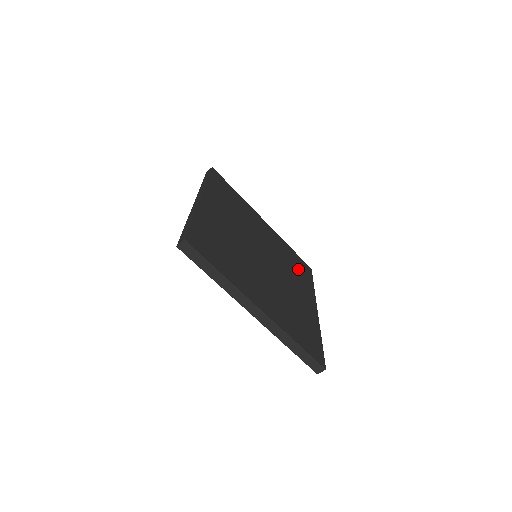
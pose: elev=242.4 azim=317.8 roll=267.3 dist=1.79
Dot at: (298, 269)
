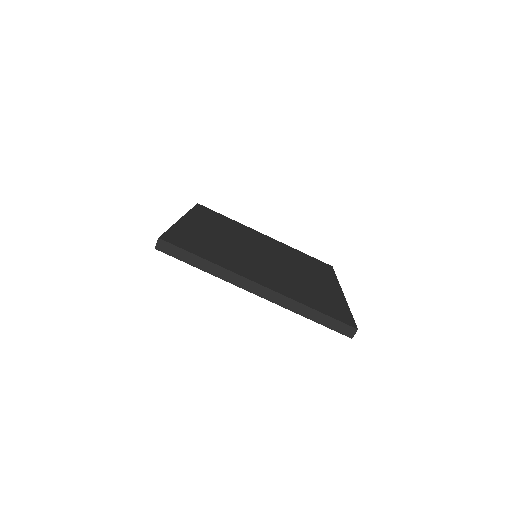
Dot at: (313, 265)
